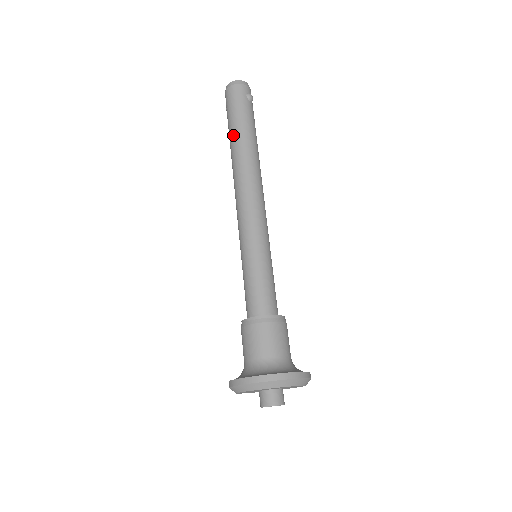
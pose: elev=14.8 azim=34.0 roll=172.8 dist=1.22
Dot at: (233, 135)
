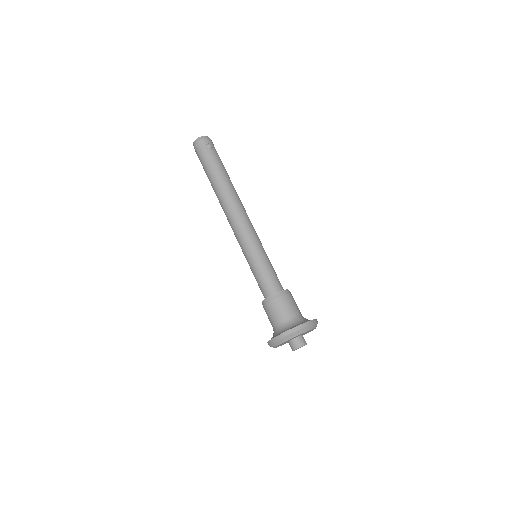
Dot at: (210, 181)
